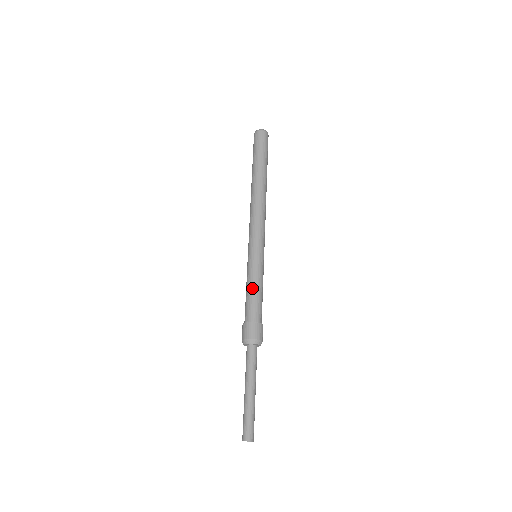
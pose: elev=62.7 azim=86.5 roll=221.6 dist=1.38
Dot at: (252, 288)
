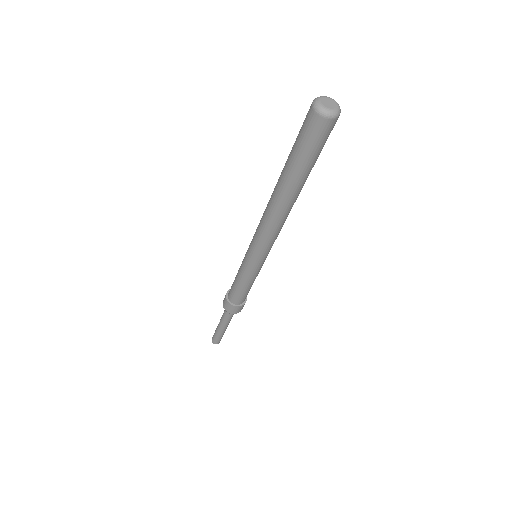
Dot at: (242, 286)
